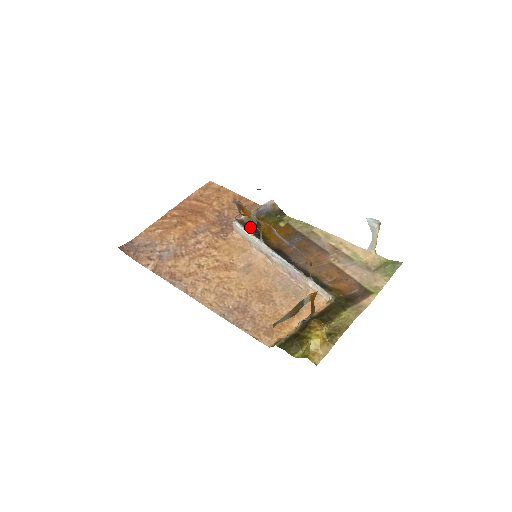
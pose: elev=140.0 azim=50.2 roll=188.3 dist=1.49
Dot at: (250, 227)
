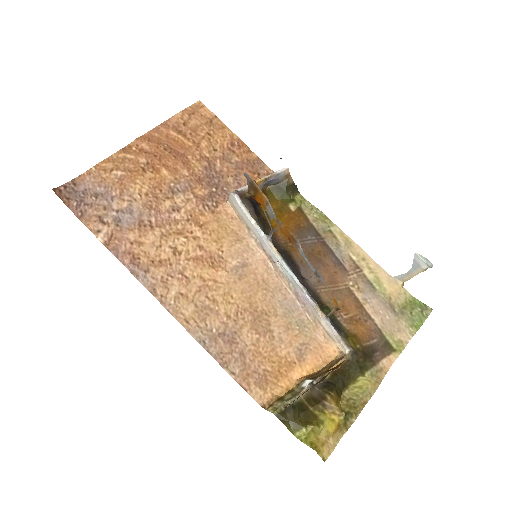
Dot at: (253, 206)
